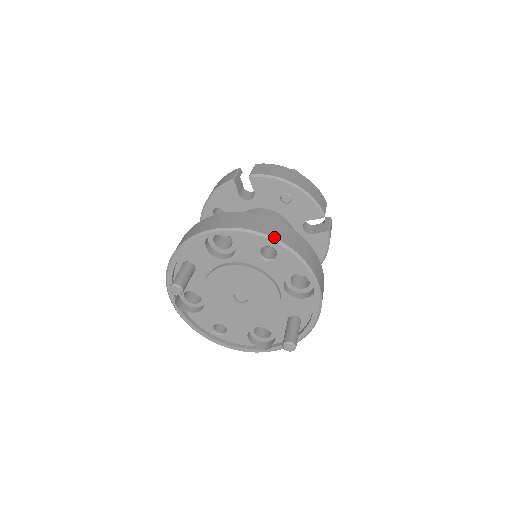
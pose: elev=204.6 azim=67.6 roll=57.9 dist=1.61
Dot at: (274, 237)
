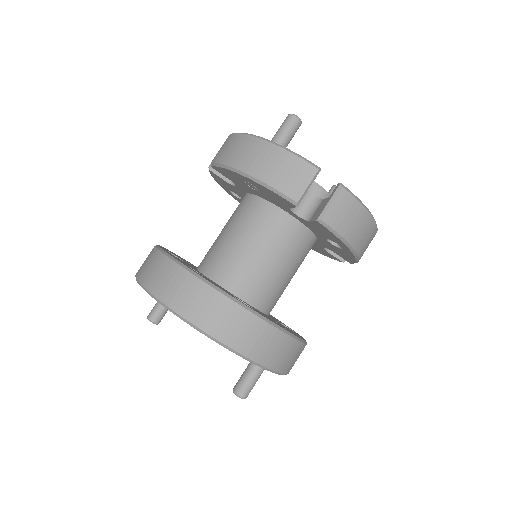
Dot at: (155, 295)
